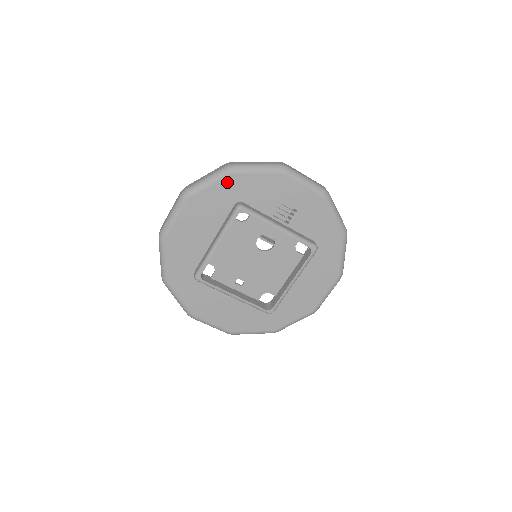
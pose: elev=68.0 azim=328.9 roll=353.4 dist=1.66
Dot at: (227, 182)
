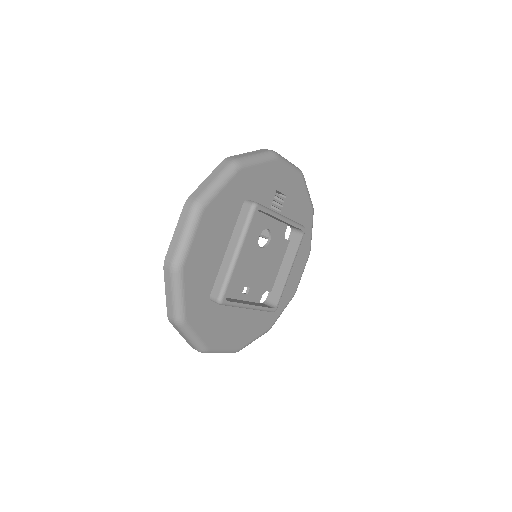
Dot at: (237, 180)
